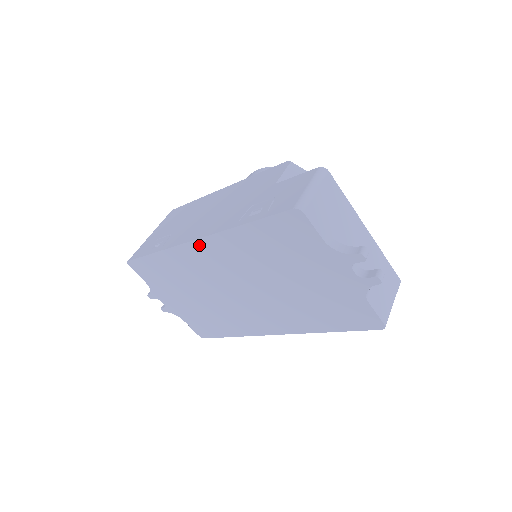
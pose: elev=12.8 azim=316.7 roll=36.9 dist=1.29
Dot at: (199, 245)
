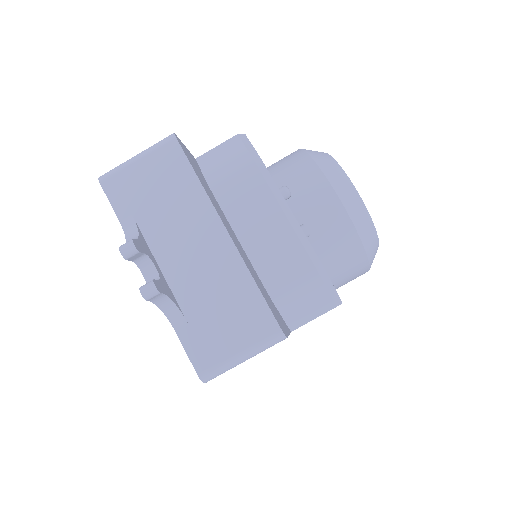
Dot at: occluded
